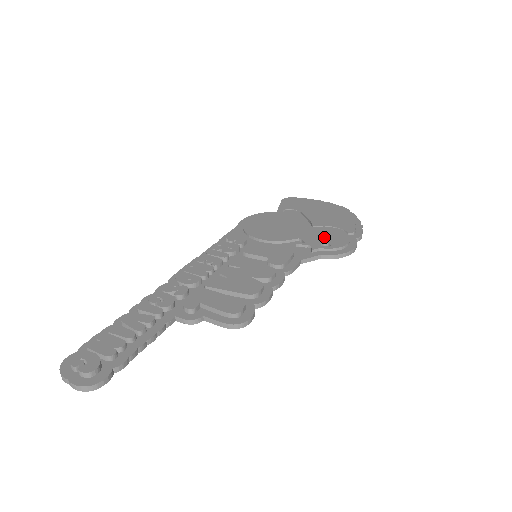
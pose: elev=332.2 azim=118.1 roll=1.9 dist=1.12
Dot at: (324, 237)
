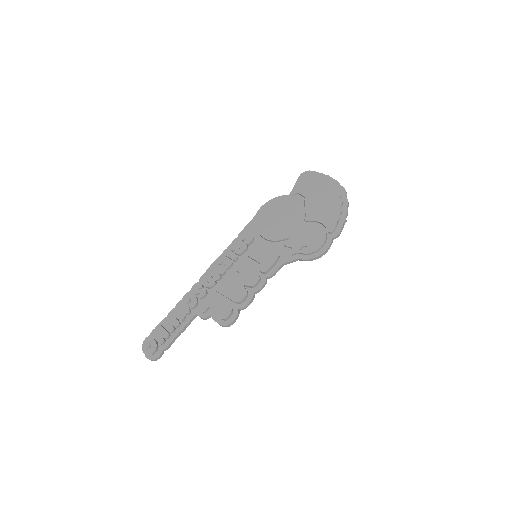
Dot at: (307, 238)
